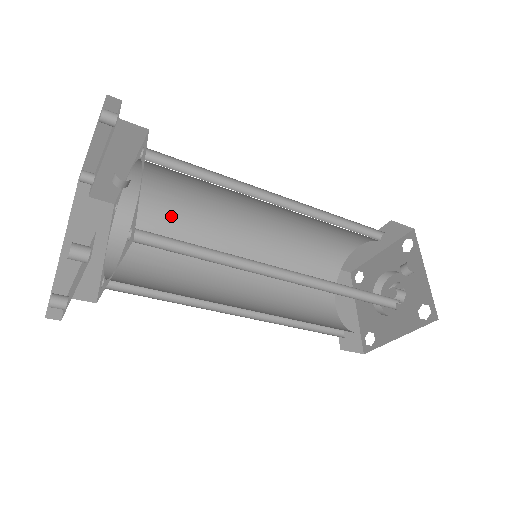
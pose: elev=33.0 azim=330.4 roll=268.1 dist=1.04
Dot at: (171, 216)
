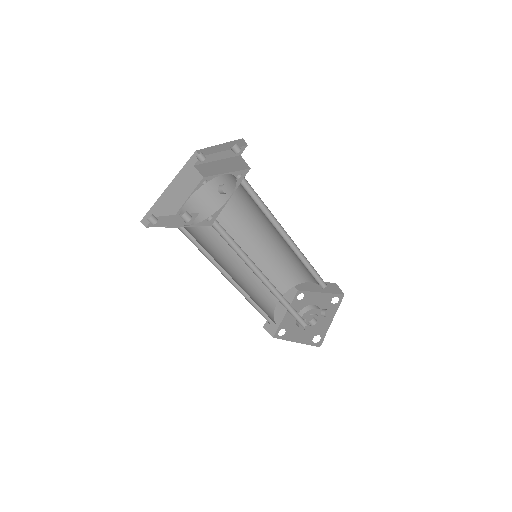
Dot at: (228, 205)
